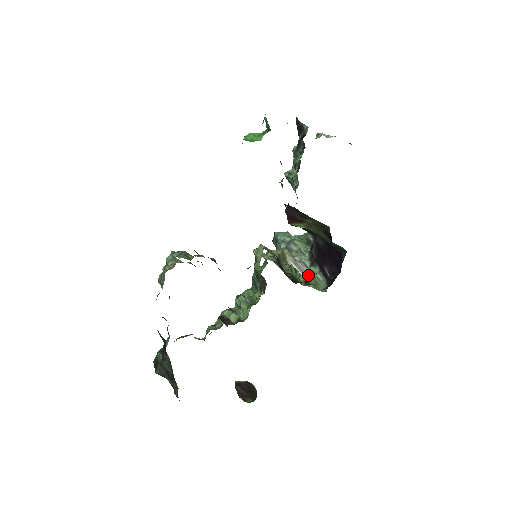
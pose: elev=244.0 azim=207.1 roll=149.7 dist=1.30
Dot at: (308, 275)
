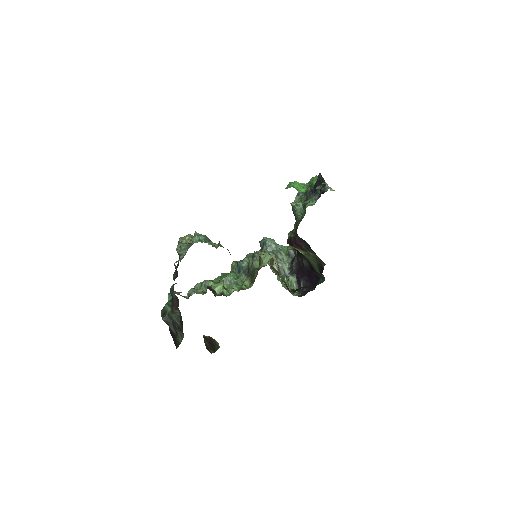
Dot at: (288, 282)
